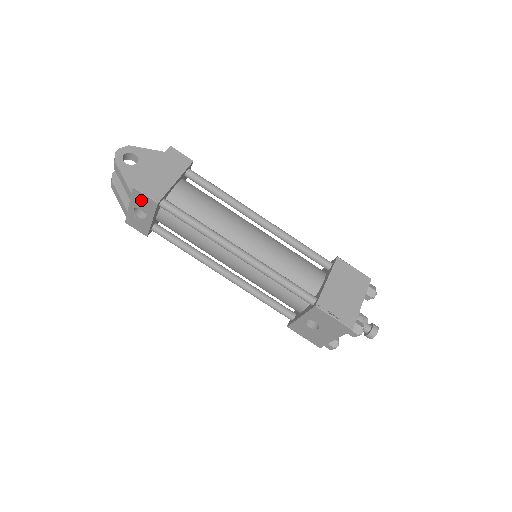
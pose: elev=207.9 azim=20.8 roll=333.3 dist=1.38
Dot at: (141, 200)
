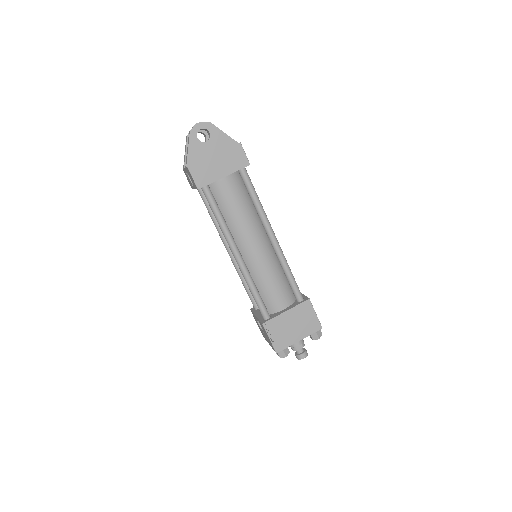
Dot at: (190, 176)
